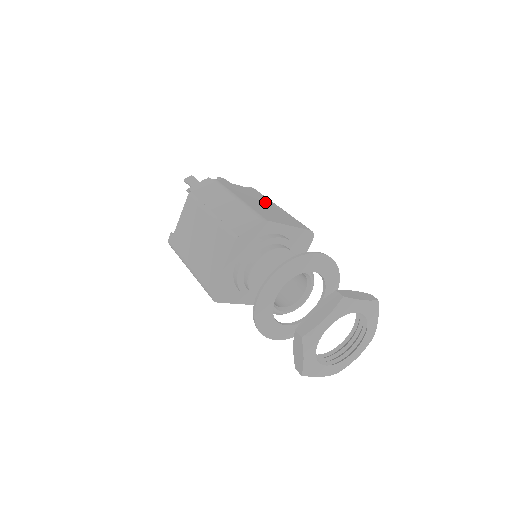
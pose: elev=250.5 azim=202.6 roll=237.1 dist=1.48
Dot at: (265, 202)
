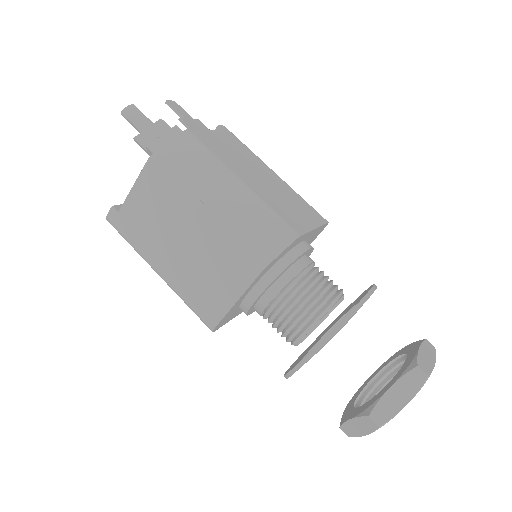
Dot at: (260, 169)
